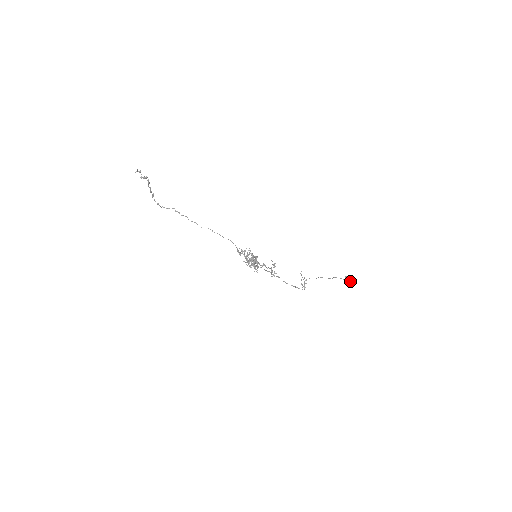
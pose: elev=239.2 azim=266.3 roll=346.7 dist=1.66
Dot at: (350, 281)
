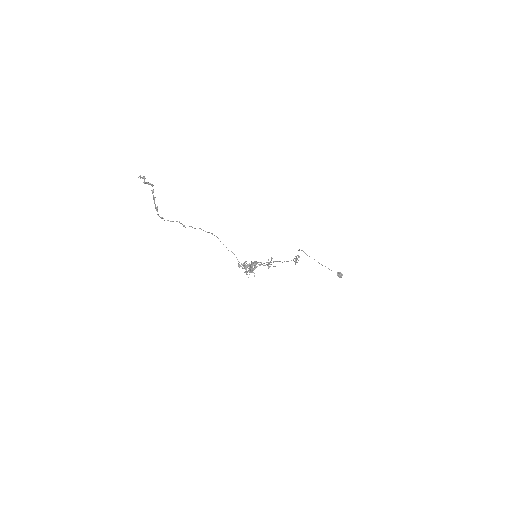
Dot at: (340, 277)
